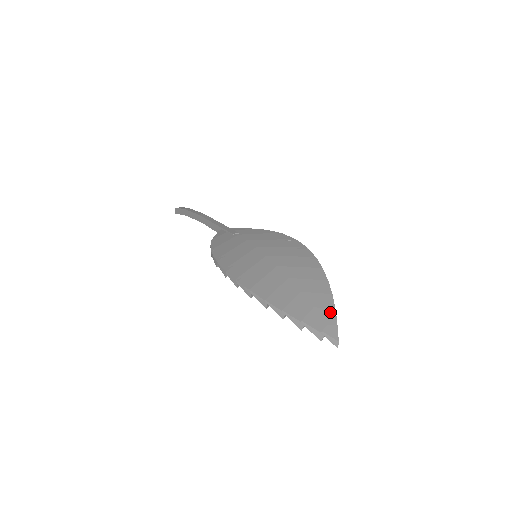
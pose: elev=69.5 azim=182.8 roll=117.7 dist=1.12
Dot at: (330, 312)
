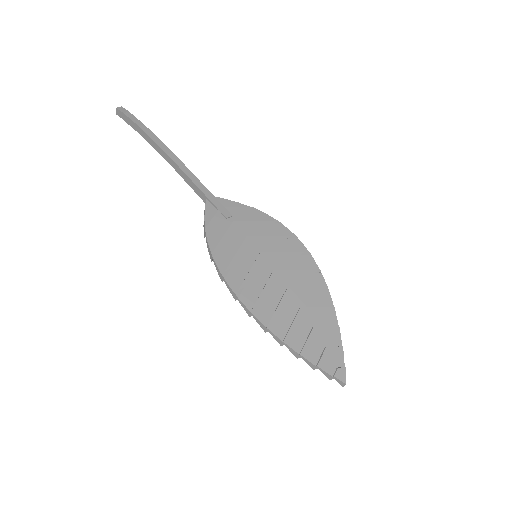
Dot at: (339, 351)
